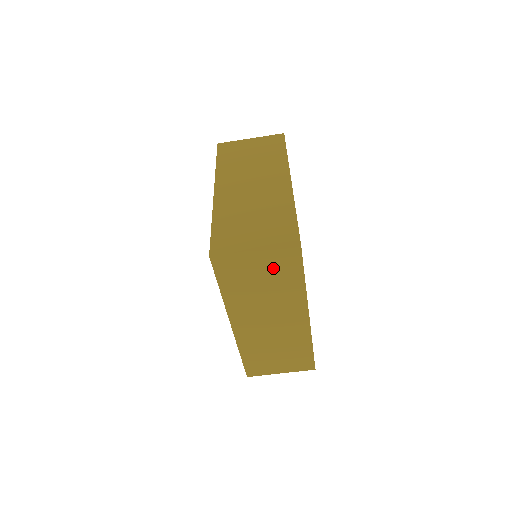
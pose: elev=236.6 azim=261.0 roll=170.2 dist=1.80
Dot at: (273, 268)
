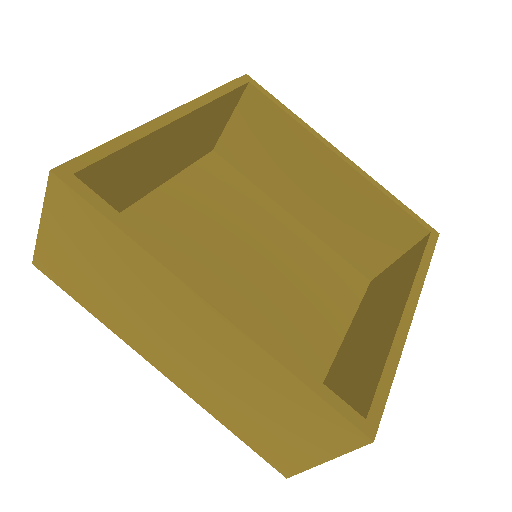
Dot at: occluded
